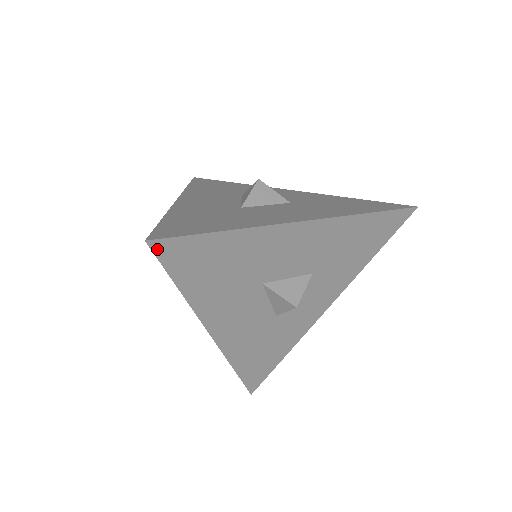
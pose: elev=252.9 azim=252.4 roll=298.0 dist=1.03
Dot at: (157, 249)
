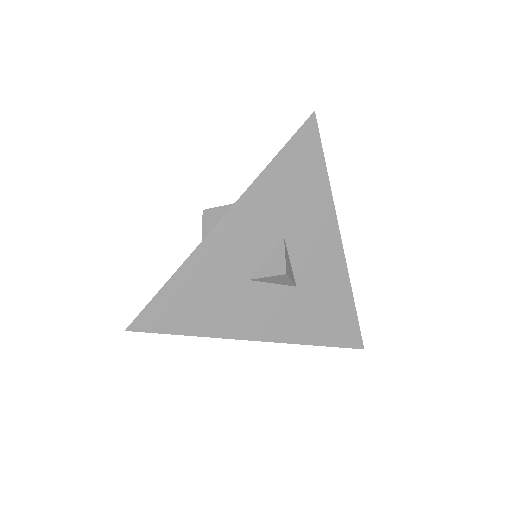
Dot at: (139, 328)
